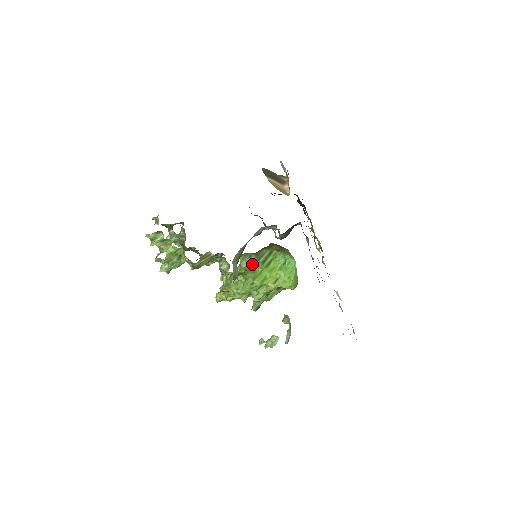
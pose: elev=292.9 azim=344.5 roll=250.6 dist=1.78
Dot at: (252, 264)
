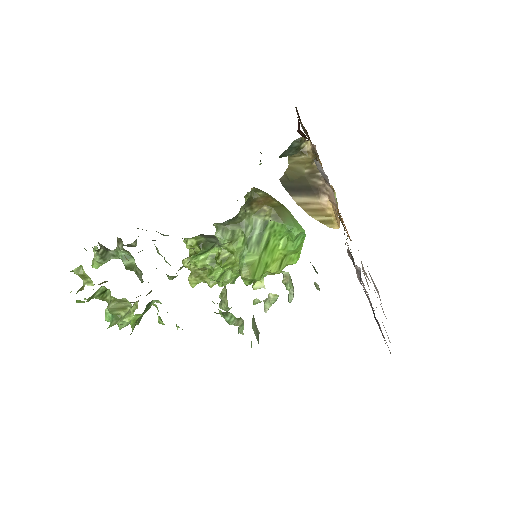
Dot at: (239, 244)
